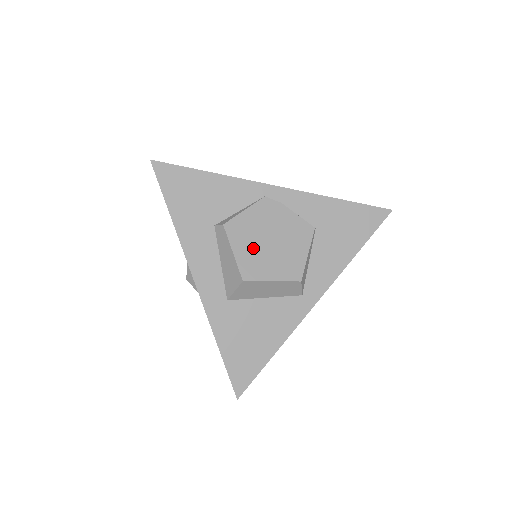
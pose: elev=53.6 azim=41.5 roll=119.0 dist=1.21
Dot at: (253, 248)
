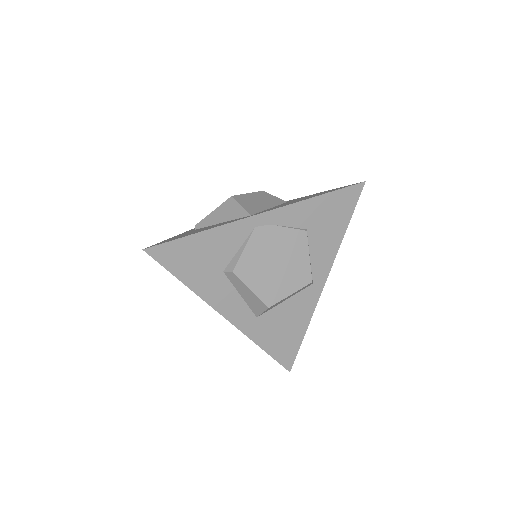
Dot at: (265, 277)
